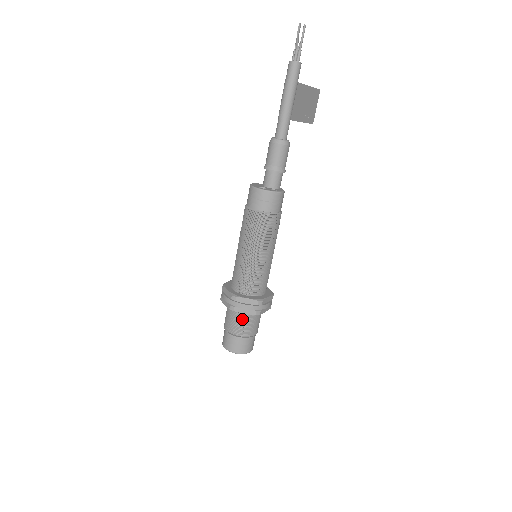
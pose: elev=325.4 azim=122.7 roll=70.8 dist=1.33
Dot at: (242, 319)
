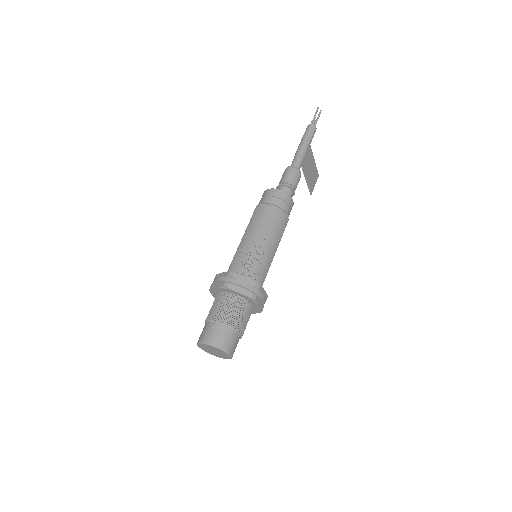
Dot at: (233, 304)
